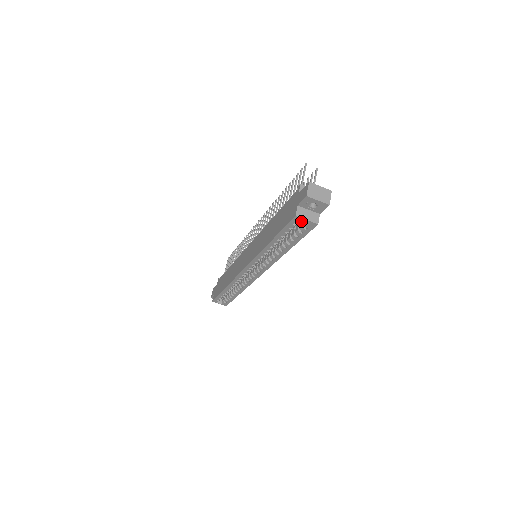
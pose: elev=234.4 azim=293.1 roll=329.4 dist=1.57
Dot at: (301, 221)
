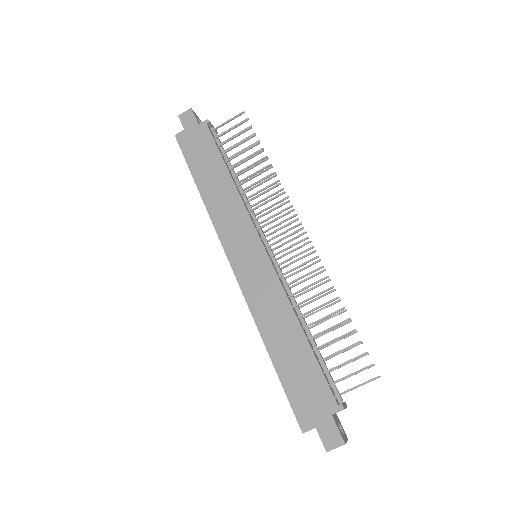
Dot at: occluded
